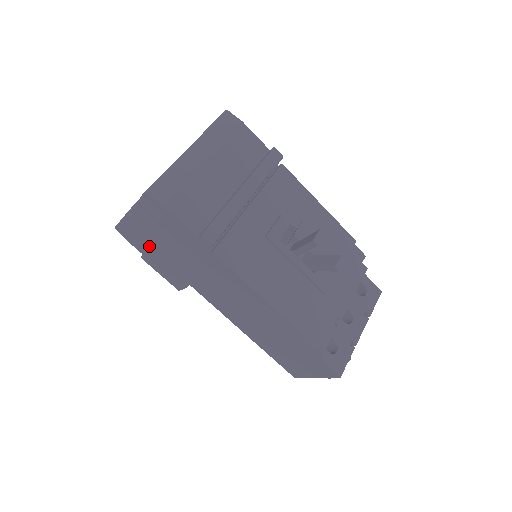
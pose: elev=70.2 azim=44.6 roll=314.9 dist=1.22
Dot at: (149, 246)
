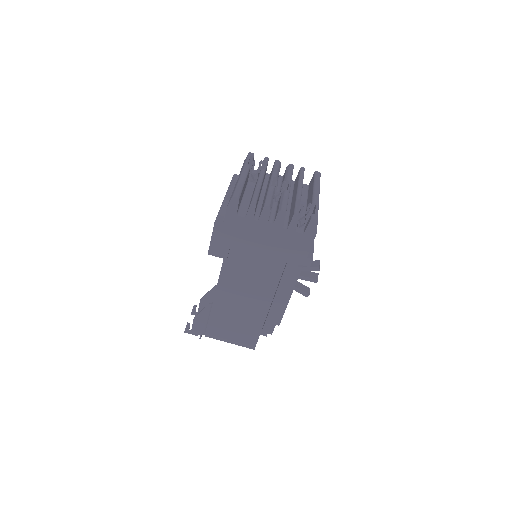
Dot at: (246, 227)
